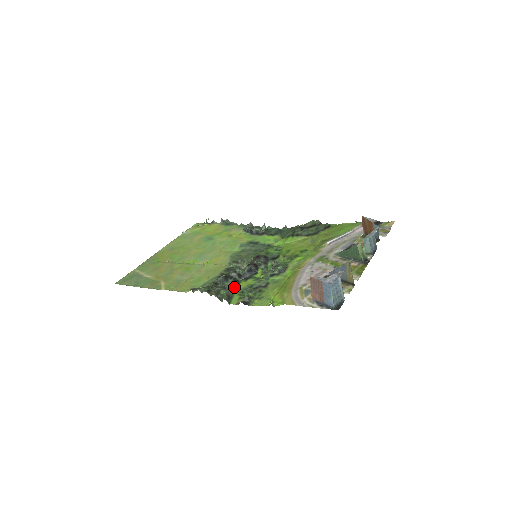
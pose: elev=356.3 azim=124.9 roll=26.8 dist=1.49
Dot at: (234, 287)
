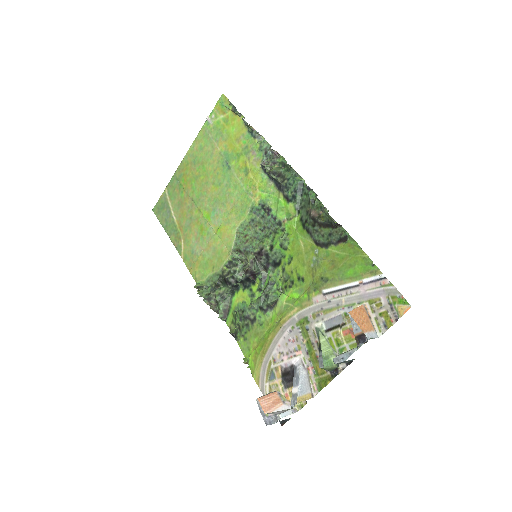
Dot at: (233, 295)
